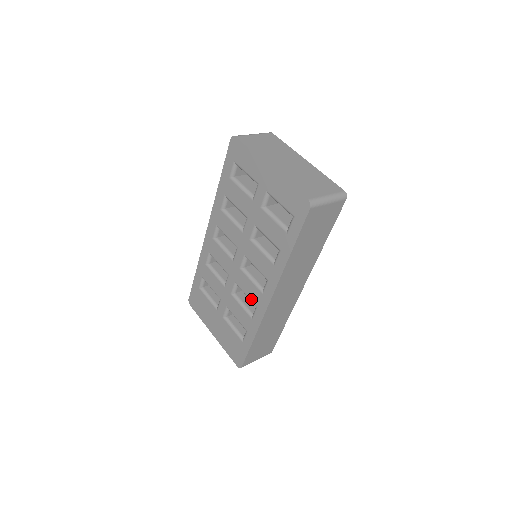
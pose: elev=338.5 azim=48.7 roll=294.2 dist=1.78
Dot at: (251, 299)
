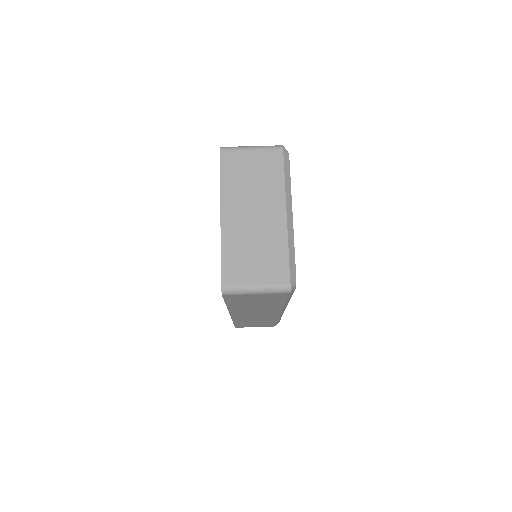
Dot at: occluded
